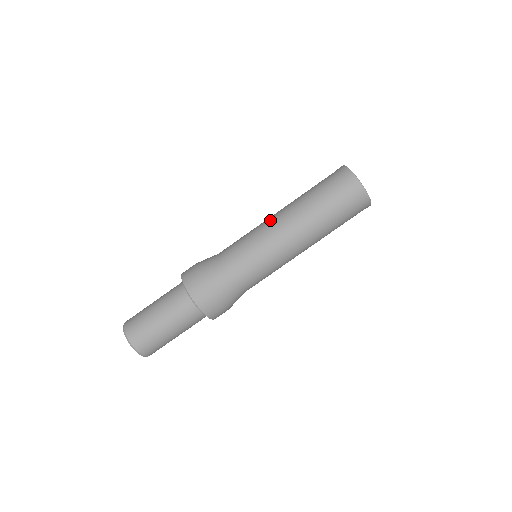
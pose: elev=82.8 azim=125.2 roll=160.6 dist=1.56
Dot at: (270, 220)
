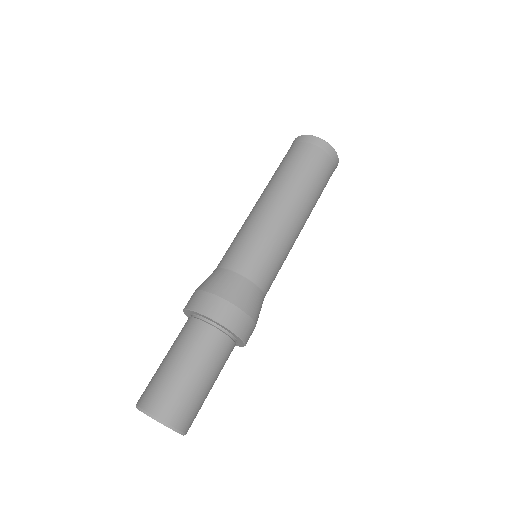
Dot at: occluded
